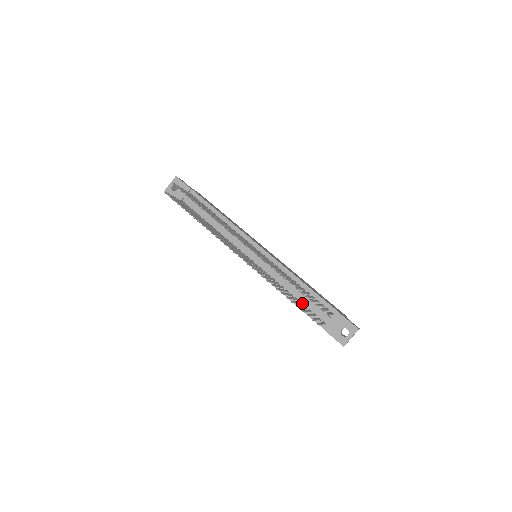
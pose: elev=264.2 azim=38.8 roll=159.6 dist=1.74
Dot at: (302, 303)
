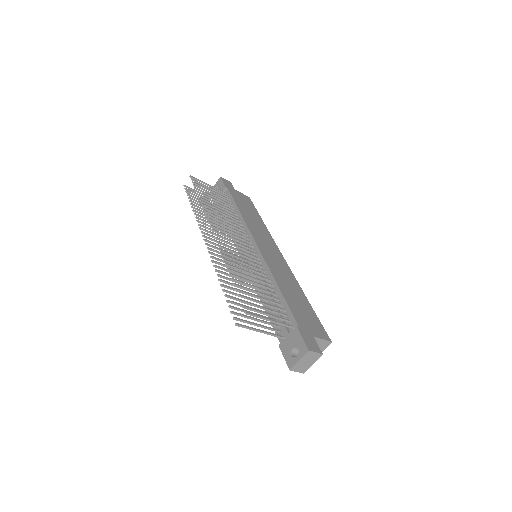
Dot at: occluded
